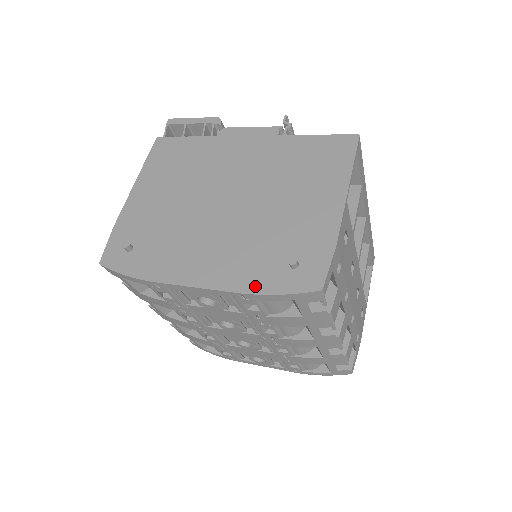
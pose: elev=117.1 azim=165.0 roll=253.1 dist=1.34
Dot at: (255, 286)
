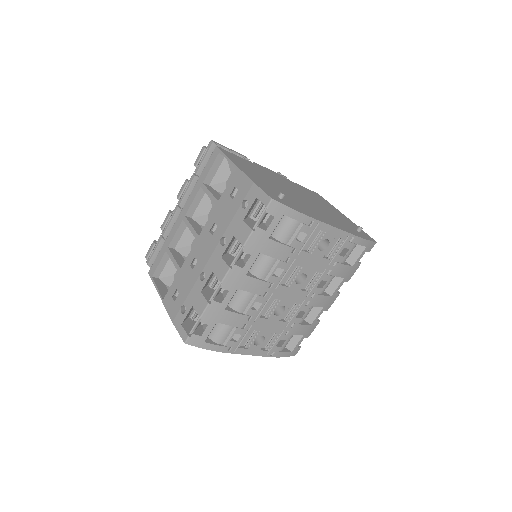
Dot at: (356, 234)
